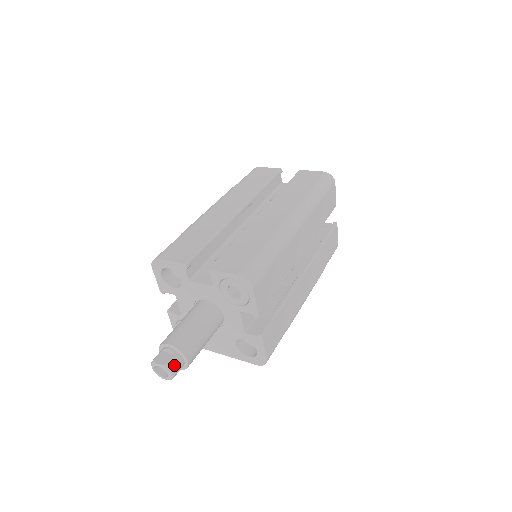
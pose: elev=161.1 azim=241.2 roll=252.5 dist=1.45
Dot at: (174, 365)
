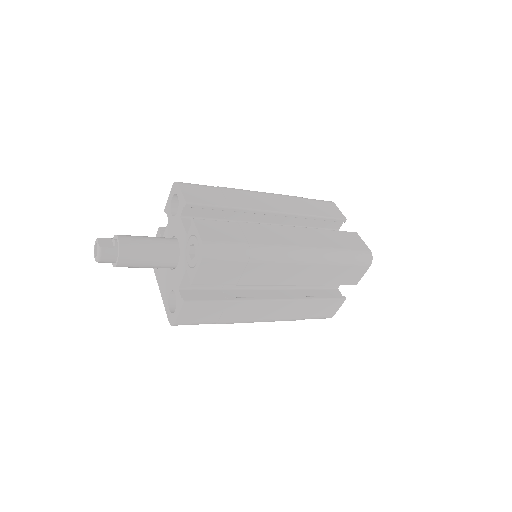
Dot at: (106, 254)
